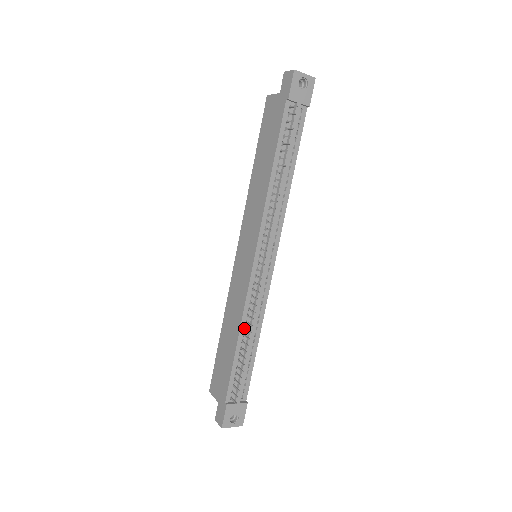
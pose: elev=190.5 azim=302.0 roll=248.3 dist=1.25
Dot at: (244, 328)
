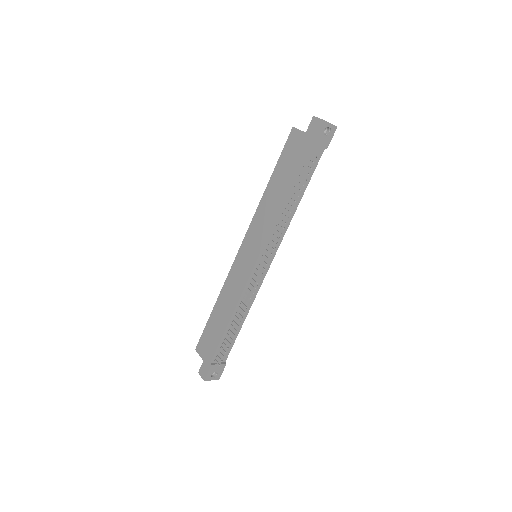
Dot at: (237, 311)
